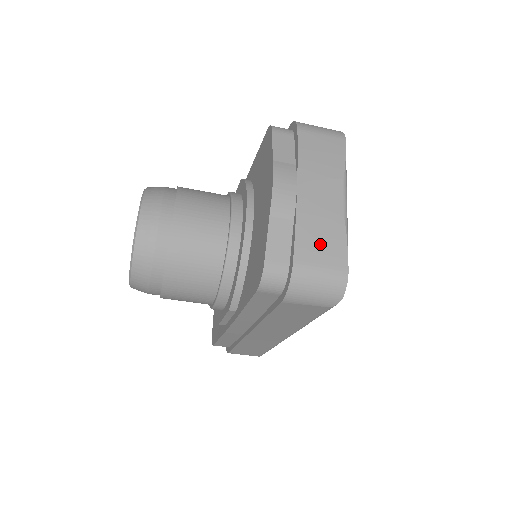
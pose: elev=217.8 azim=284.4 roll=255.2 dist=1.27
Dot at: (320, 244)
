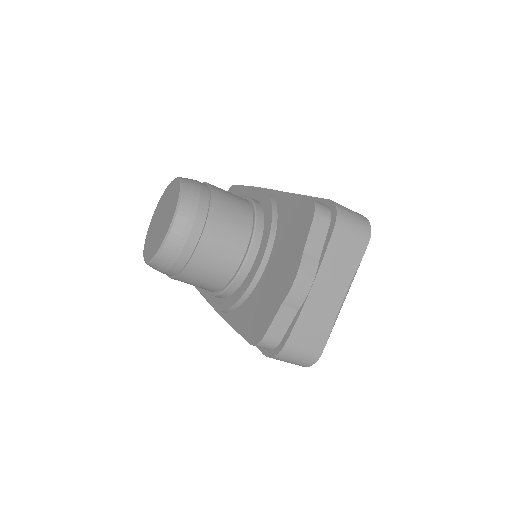
Dot at: (310, 334)
